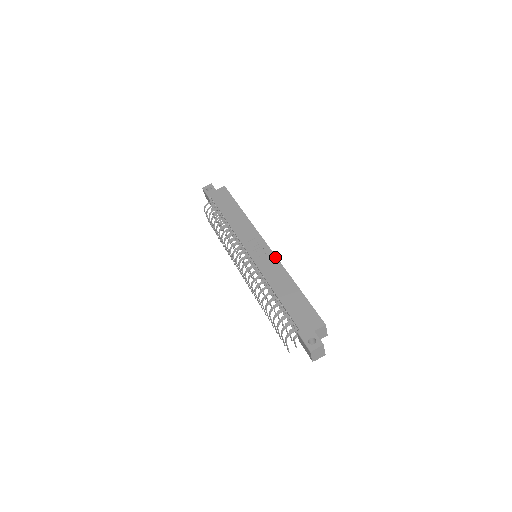
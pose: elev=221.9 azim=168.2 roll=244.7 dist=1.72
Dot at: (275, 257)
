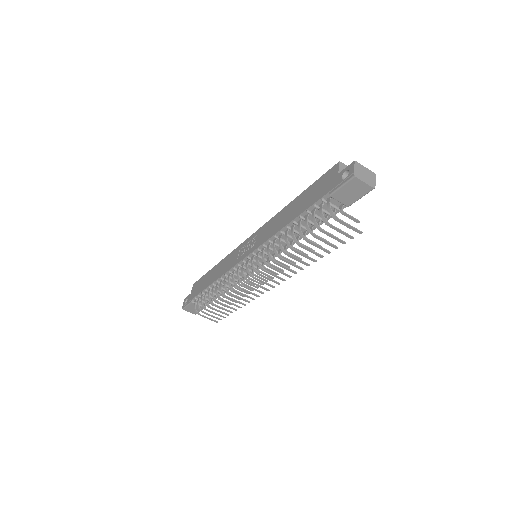
Dot at: (262, 227)
